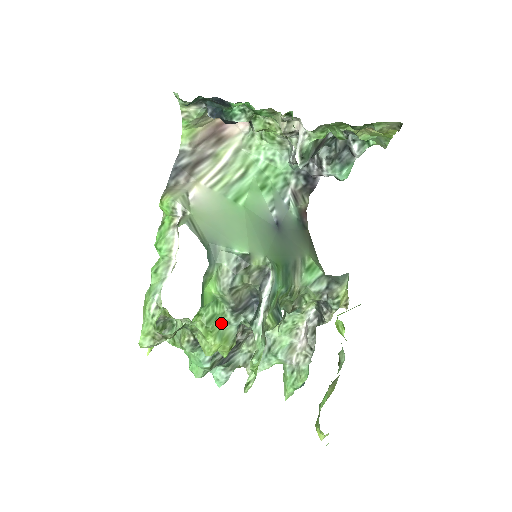
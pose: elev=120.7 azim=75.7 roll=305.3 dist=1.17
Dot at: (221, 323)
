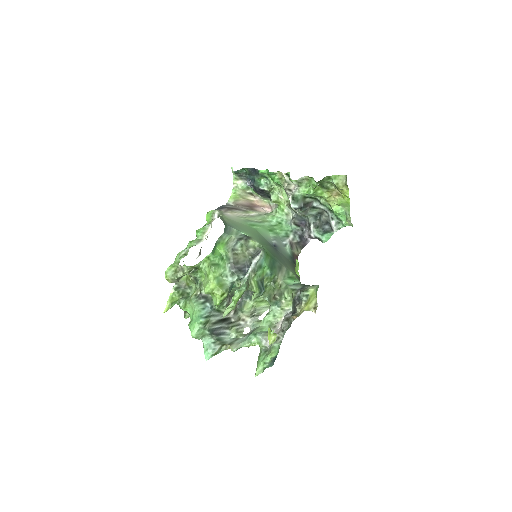
Dot at: (221, 273)
